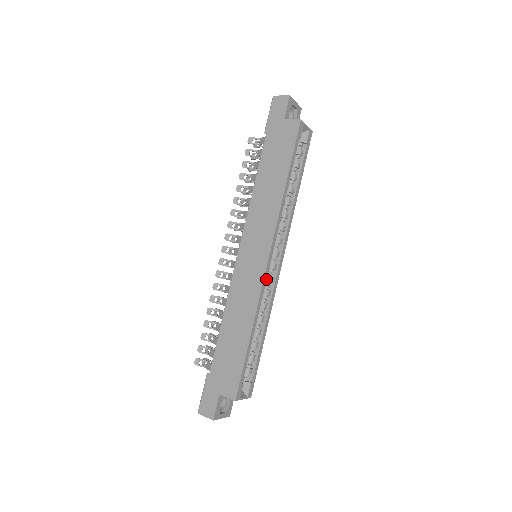
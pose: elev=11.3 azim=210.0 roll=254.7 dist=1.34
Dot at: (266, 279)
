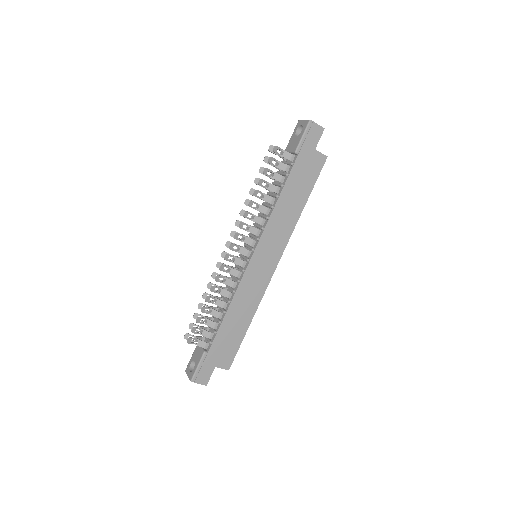
Dot at: (268, 280)
